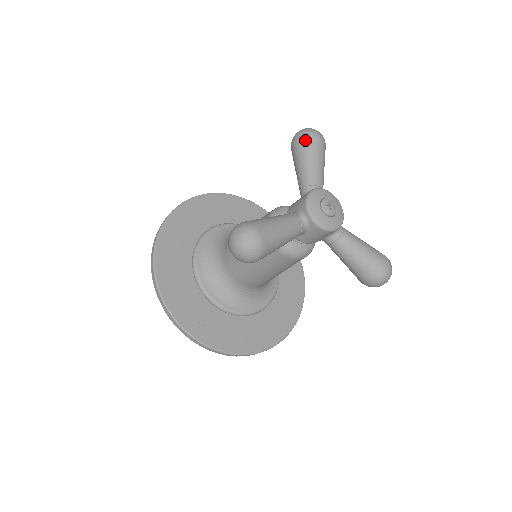
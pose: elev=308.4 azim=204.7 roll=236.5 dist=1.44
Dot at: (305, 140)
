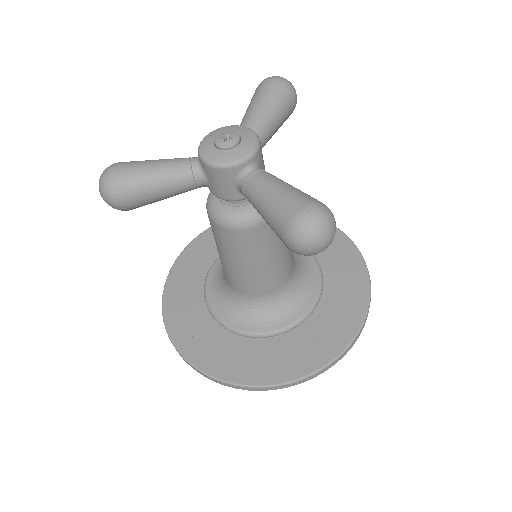
Dot at: (257, 88)
